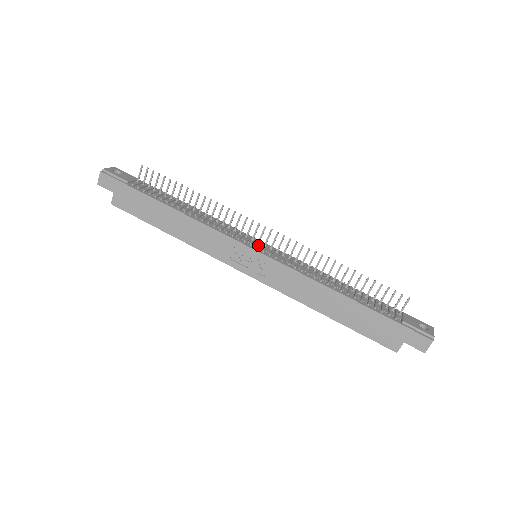
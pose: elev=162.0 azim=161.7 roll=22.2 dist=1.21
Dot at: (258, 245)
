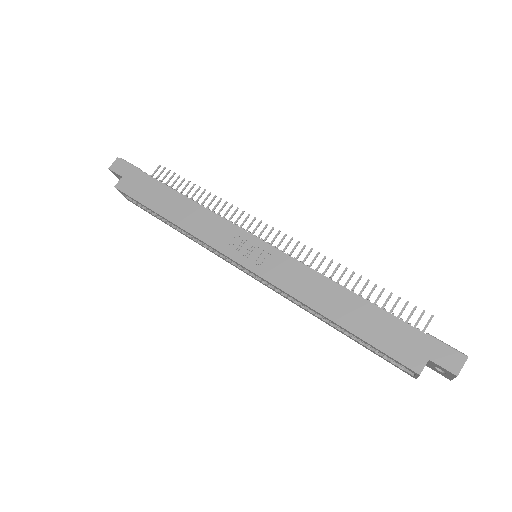
Dot at: occluded
